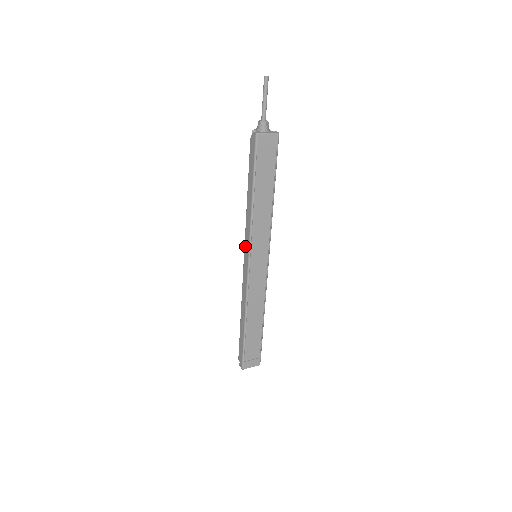
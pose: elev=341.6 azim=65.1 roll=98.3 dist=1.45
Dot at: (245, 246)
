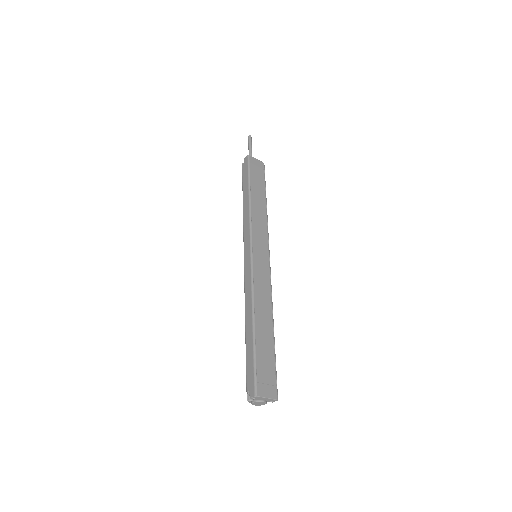
Dot at: (245, 242)
